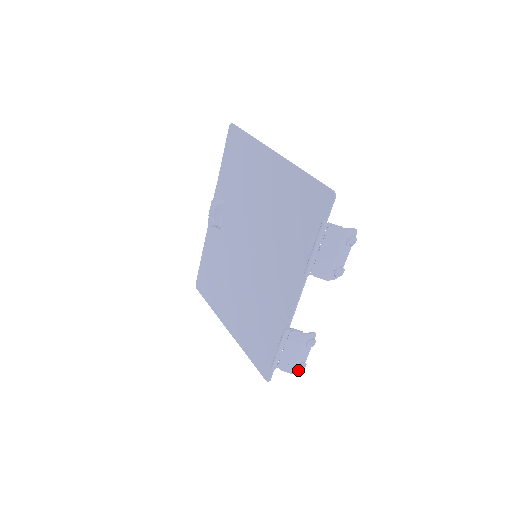
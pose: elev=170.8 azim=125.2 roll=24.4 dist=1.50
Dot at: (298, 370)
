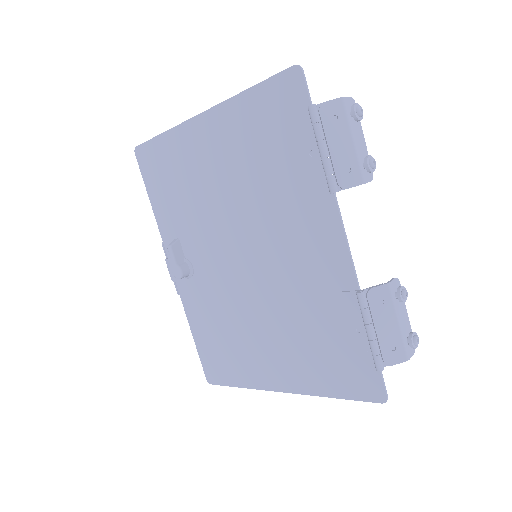
Dot at: (413, 348)
